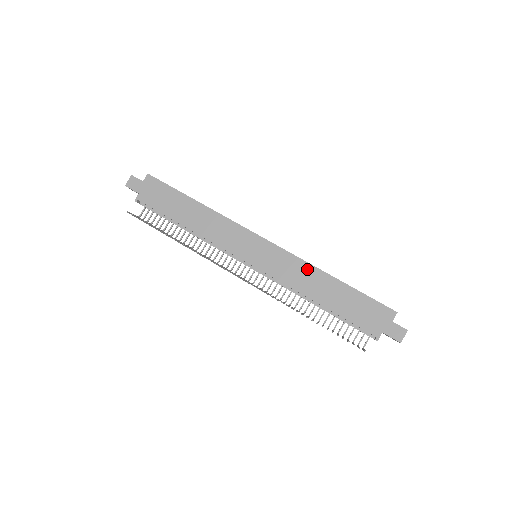
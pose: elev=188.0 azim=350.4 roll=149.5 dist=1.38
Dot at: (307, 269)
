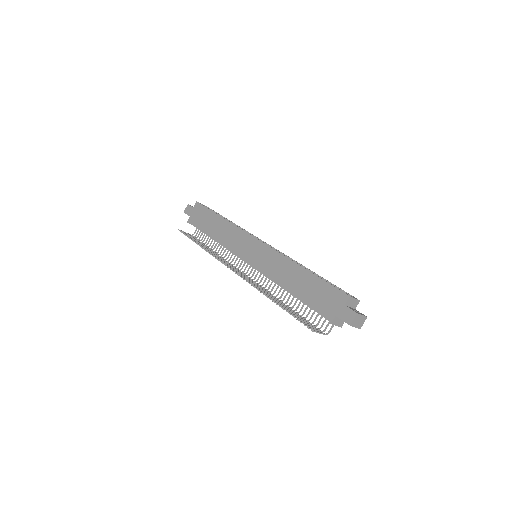
Dot at: (284, 262)
